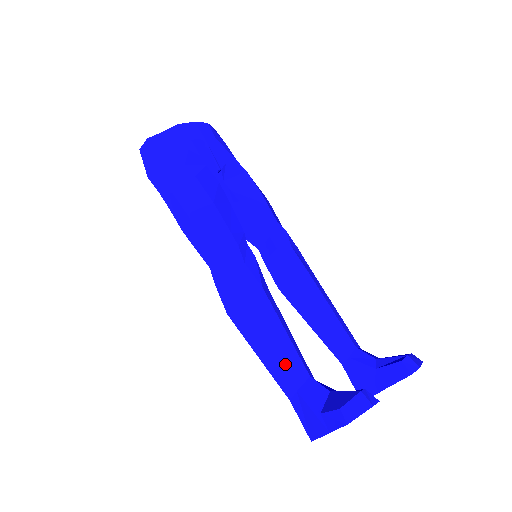
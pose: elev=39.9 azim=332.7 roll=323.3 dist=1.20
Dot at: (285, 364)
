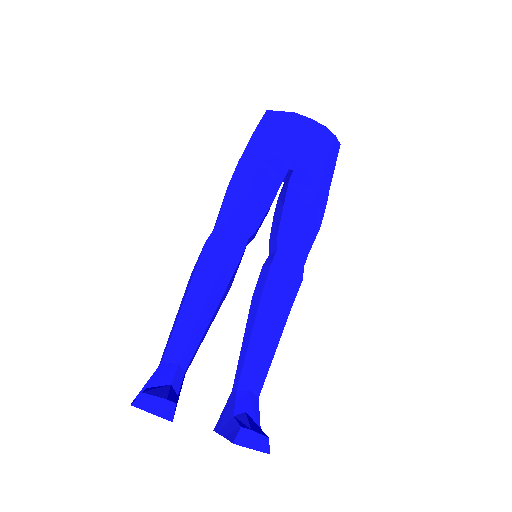
Dot at: (174, 339)
